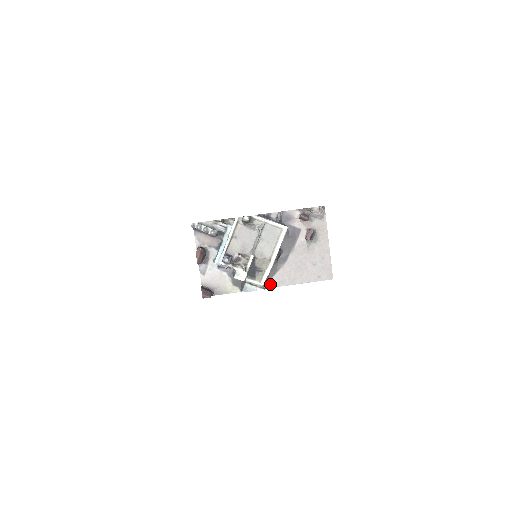
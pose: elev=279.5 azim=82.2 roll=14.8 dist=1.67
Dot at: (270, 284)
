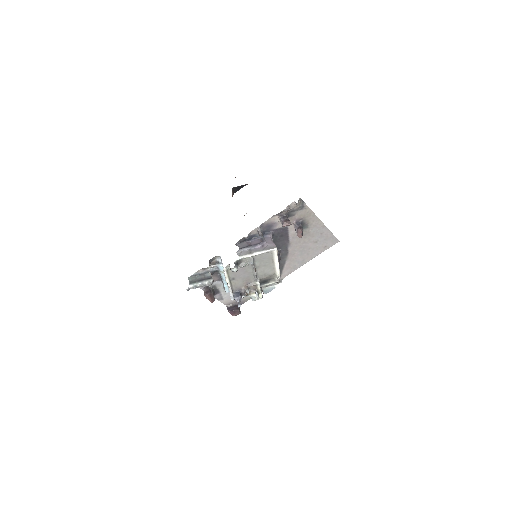
Dot at: (284, 275)
